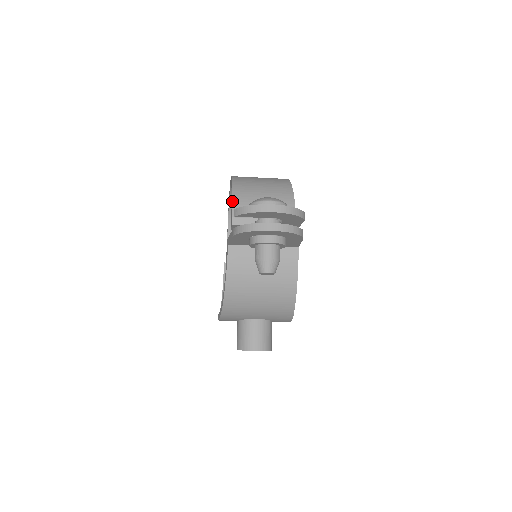
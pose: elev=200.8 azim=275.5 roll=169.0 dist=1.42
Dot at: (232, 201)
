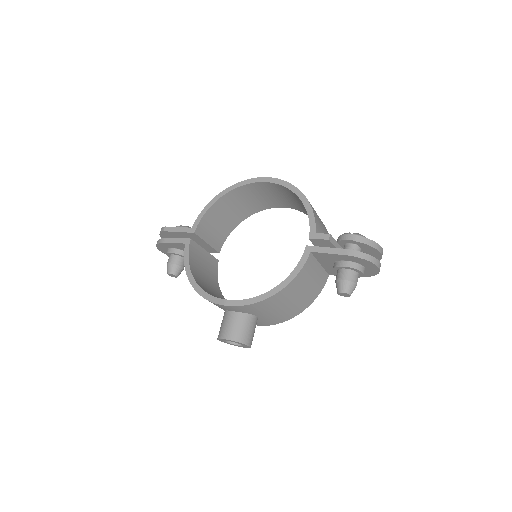
Dot at: (314, 214)
